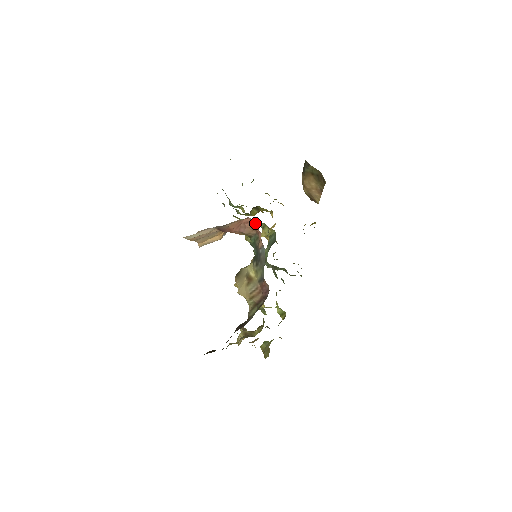
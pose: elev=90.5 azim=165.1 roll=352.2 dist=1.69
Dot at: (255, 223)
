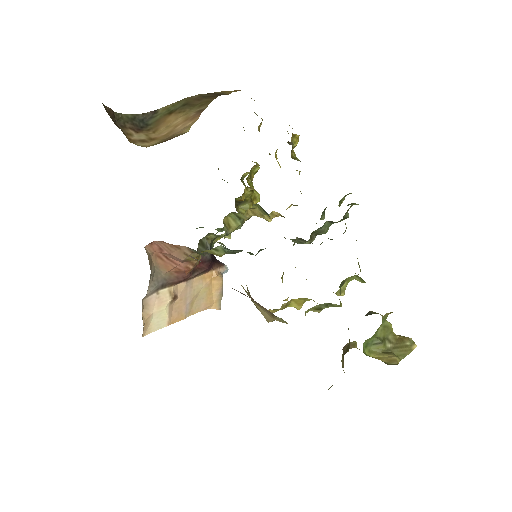
Dot at: (160, 242)
